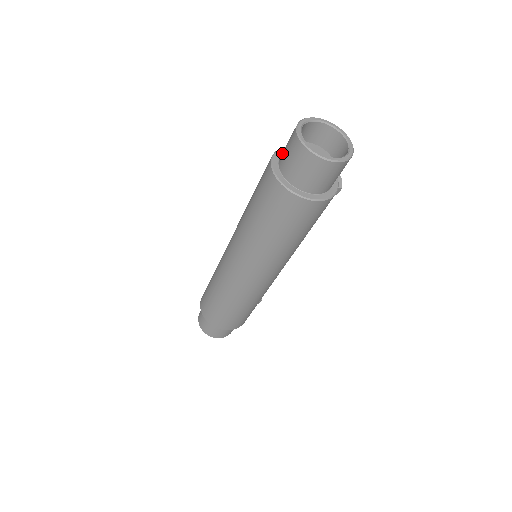
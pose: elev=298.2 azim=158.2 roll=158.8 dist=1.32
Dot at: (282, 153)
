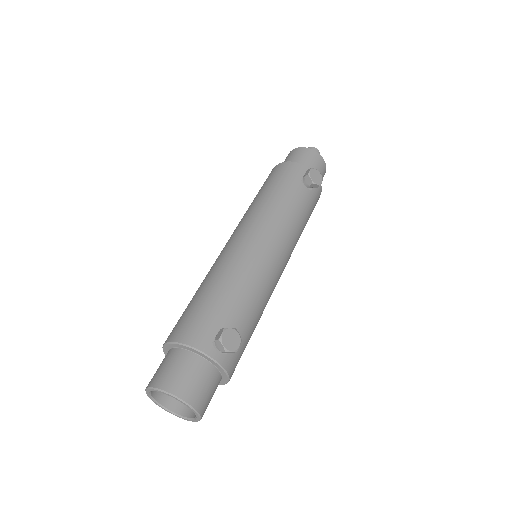
Dot at: occluded
